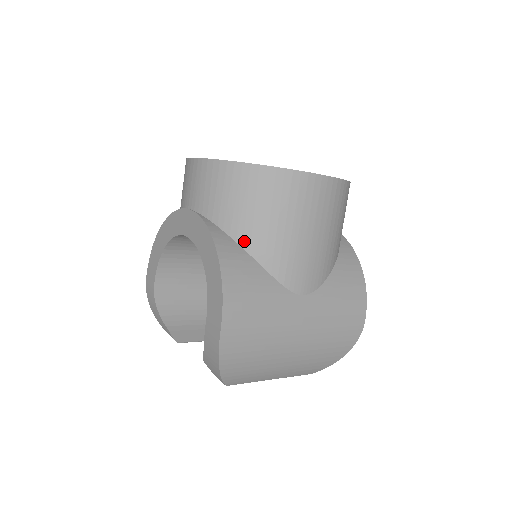
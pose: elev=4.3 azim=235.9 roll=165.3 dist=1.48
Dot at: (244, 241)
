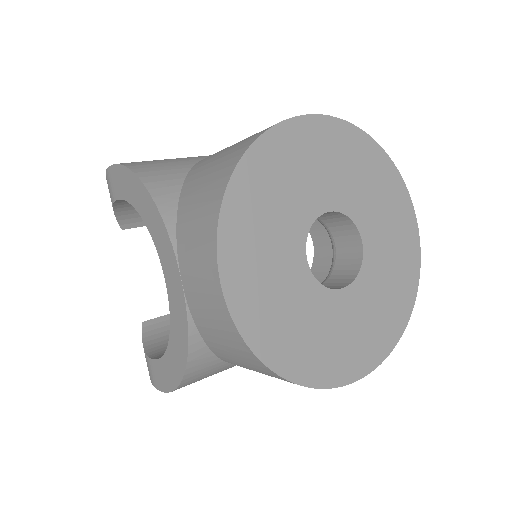
Dot at: (224, 360)
